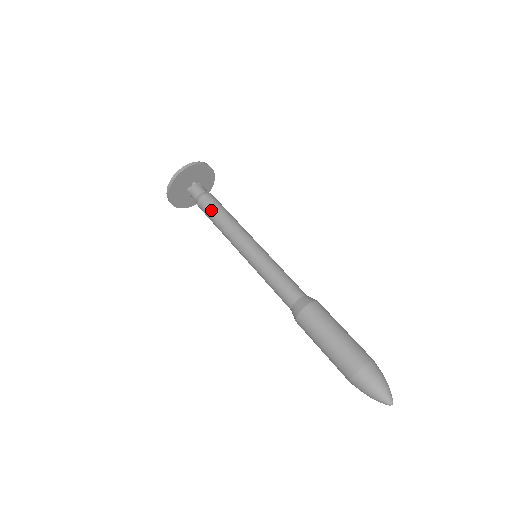
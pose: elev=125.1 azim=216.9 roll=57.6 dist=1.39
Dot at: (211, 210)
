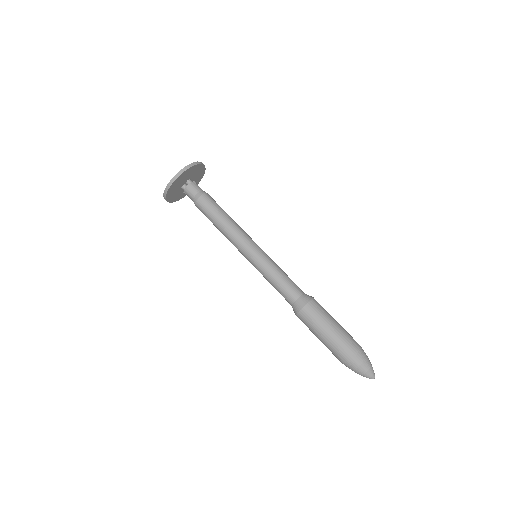
Dot at: (211, 212)
